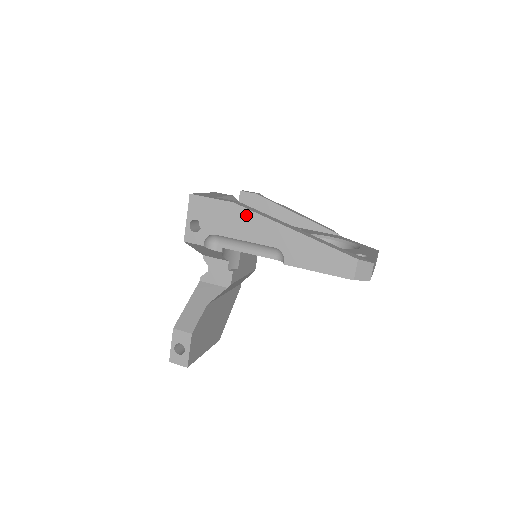
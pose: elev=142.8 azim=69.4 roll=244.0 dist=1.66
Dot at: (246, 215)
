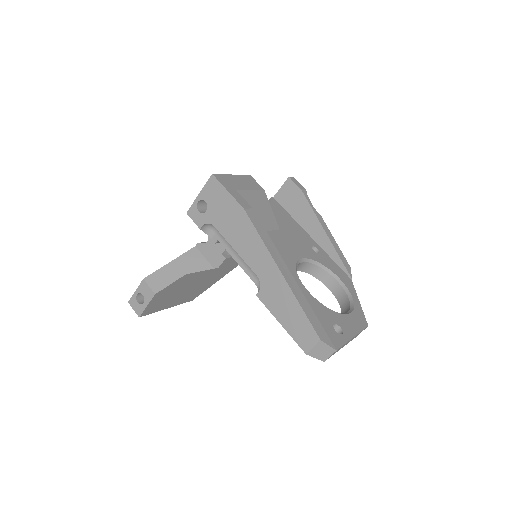
Dot at: (249, 229)
